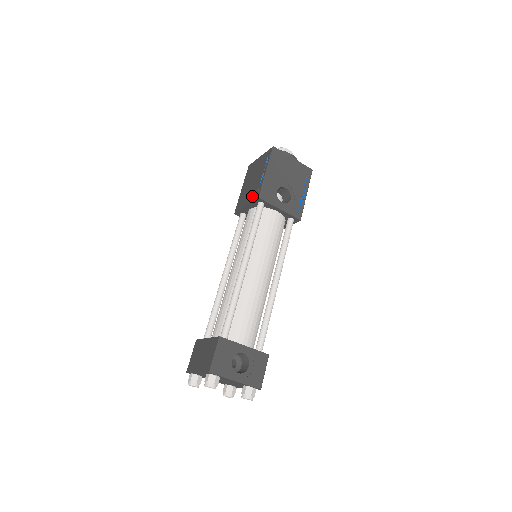
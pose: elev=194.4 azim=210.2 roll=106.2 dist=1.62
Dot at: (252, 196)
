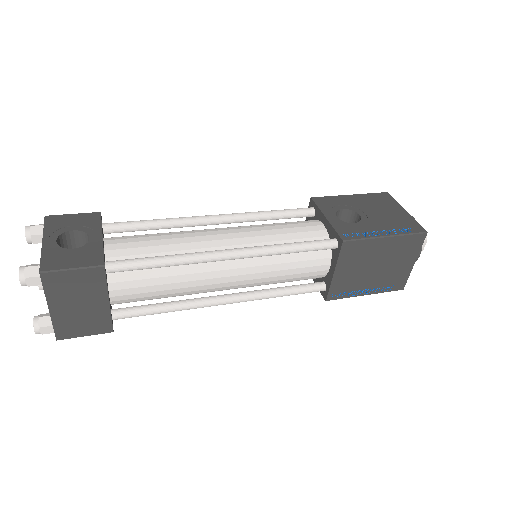
Dot at: occluded
